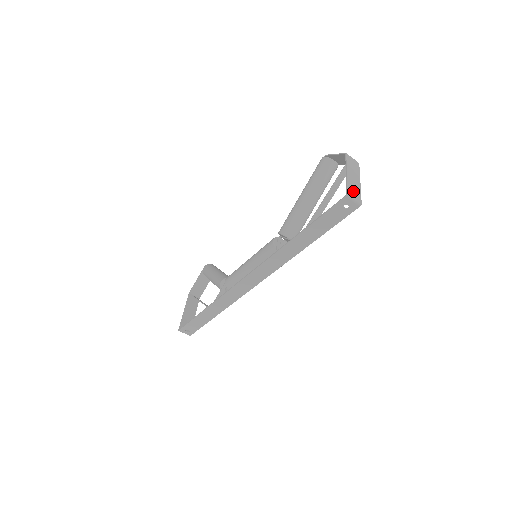
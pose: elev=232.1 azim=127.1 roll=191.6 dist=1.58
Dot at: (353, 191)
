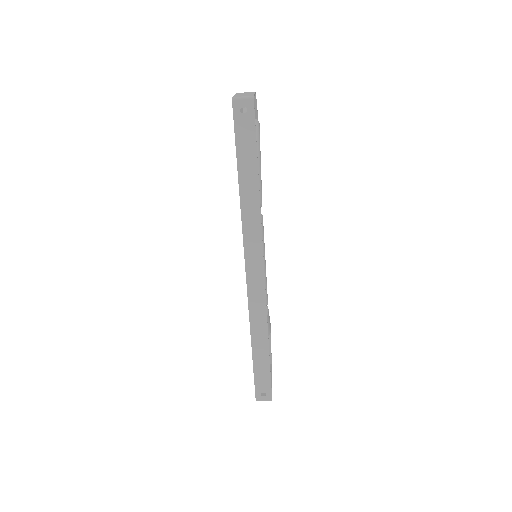
Dot at: occluded
